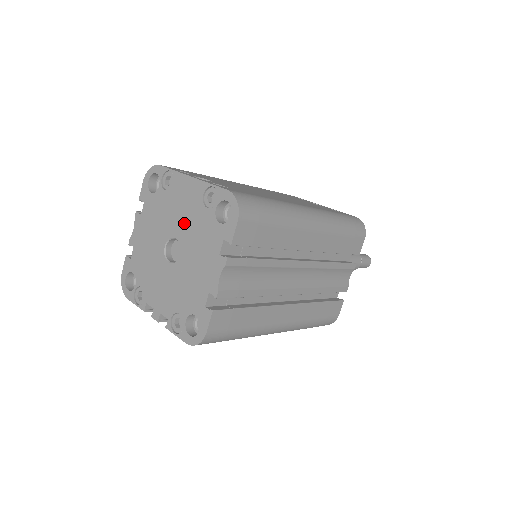
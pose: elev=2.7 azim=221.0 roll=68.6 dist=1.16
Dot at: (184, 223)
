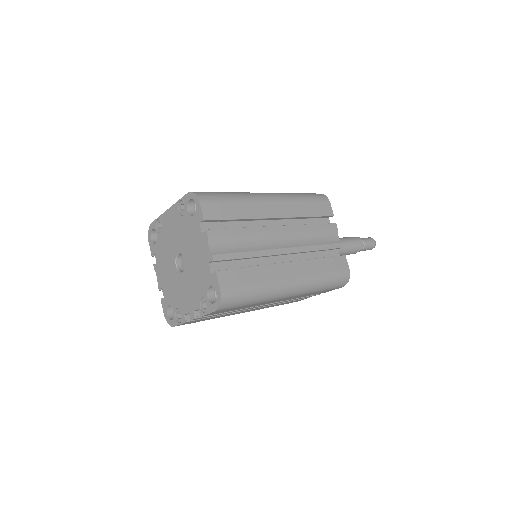
Dot at: (178, 239)
